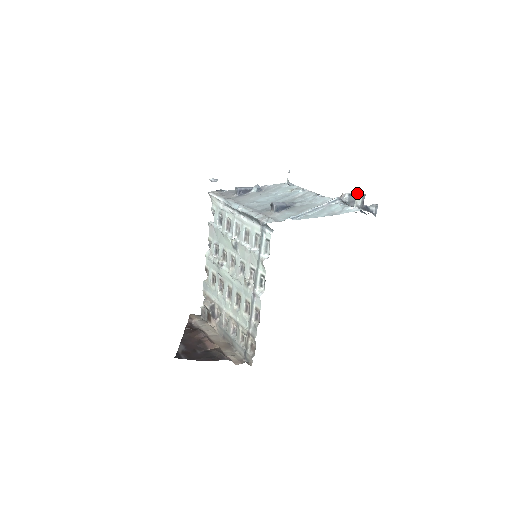
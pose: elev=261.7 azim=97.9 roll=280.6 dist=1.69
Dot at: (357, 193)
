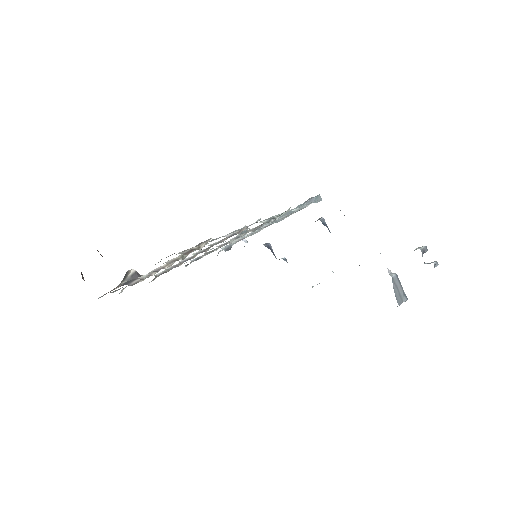
Dot at: (402, 288)
